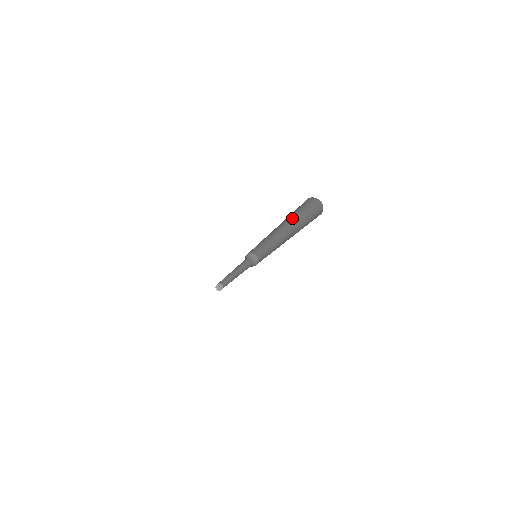
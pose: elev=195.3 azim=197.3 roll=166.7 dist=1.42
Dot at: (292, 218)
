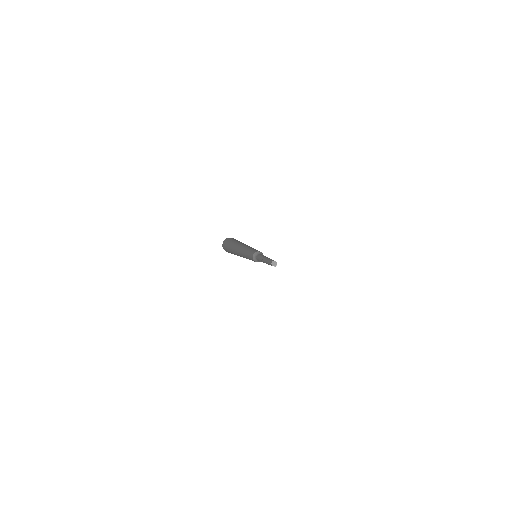
Dot at: (240, 242)
